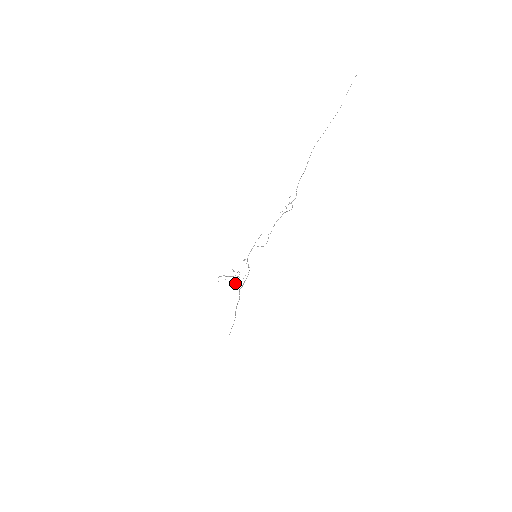
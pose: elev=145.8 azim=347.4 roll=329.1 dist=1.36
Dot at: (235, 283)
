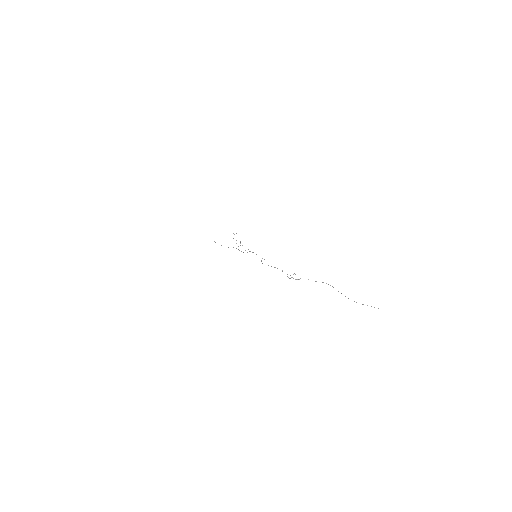
Dot at: occluded
